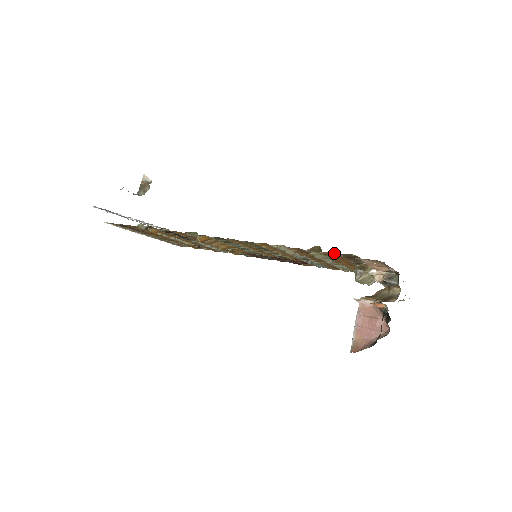
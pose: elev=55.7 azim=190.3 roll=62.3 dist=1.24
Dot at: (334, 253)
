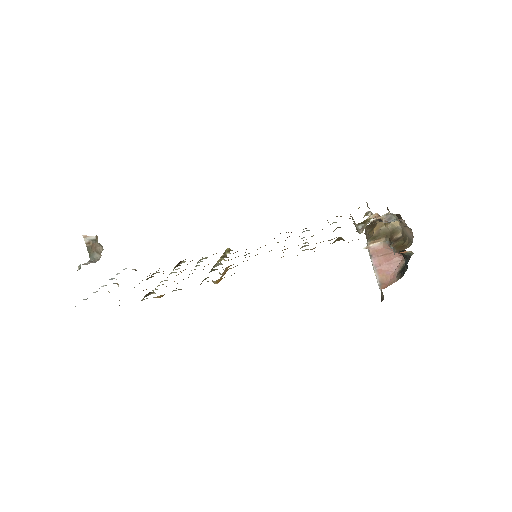
Dot at: occluded
